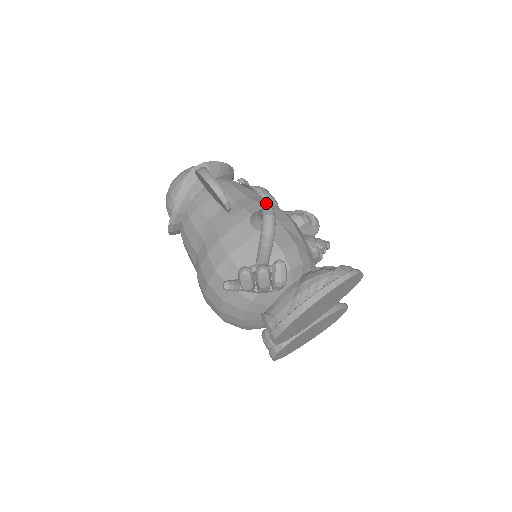
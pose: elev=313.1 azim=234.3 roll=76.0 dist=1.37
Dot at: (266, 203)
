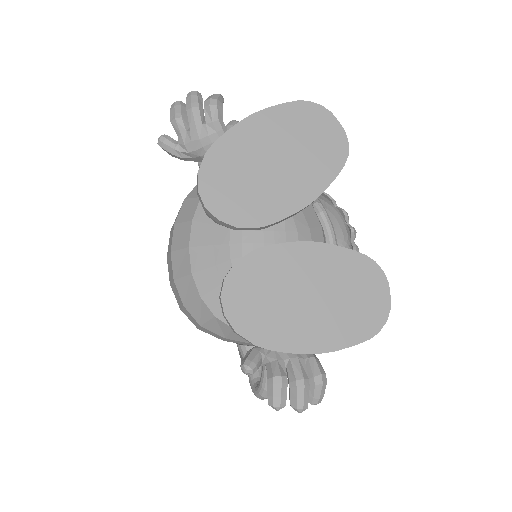
Dot at: occluded
